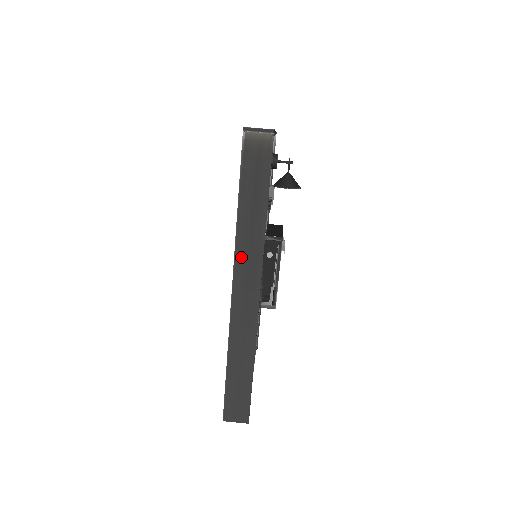
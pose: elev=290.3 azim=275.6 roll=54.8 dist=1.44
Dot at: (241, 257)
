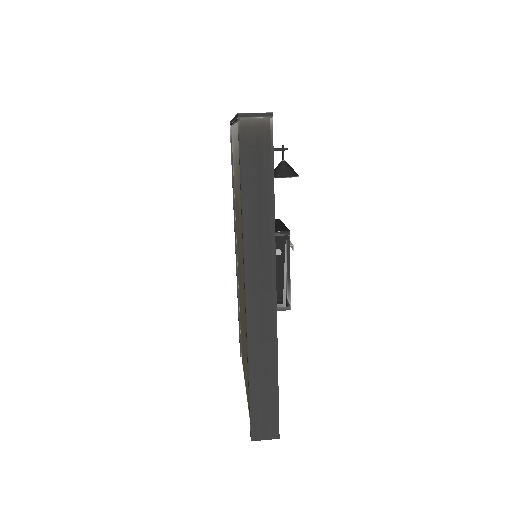
Dot at: (251, 259)
